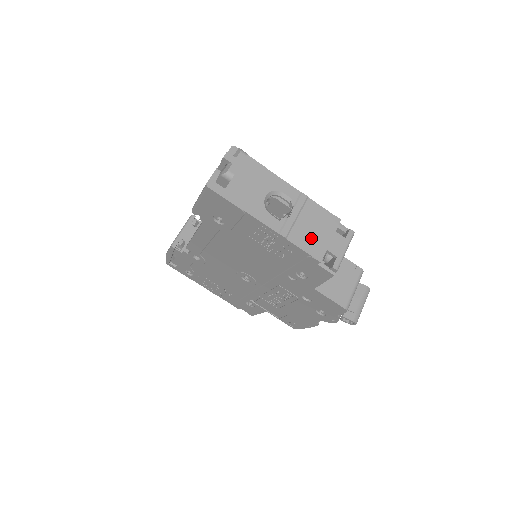
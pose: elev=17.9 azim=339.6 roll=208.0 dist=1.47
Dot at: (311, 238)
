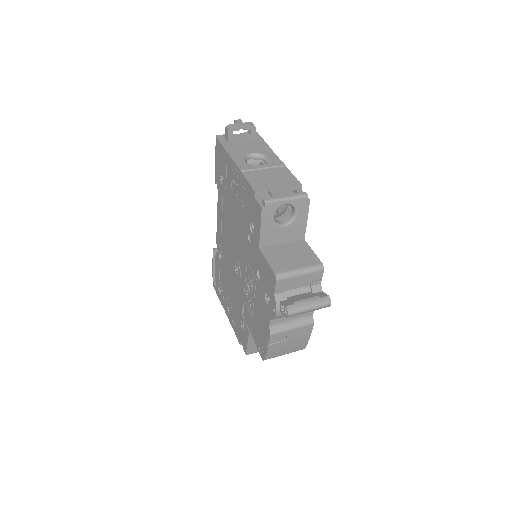
Dot at: (263, 180)
